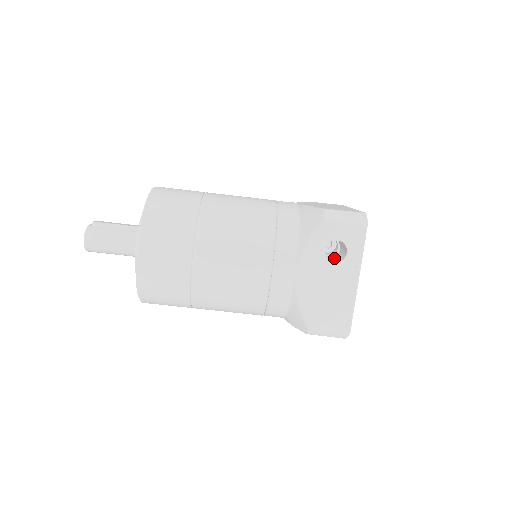
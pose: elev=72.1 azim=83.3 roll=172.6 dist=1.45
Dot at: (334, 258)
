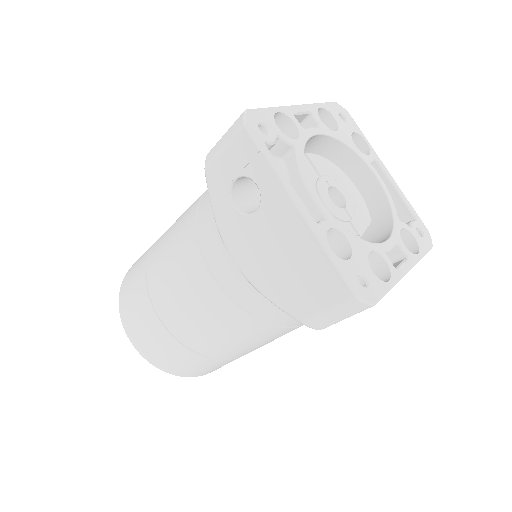
Dot at: occluded
